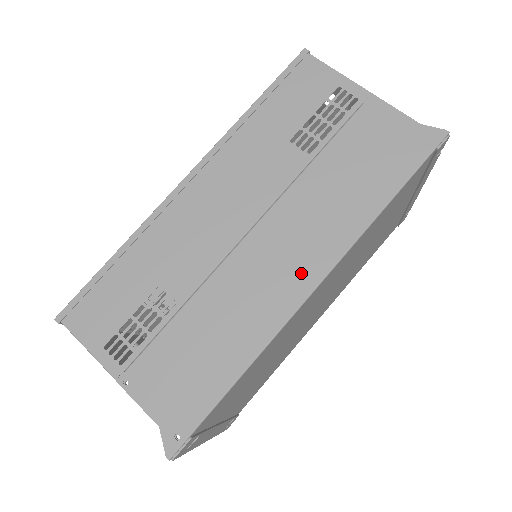
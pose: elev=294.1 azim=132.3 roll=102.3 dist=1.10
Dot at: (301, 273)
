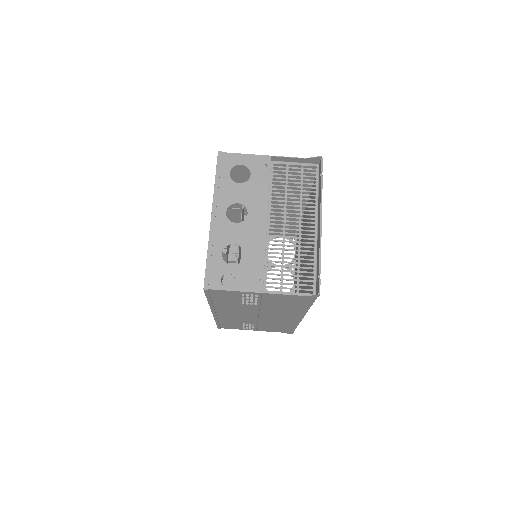
Dot at: (292, 318)
